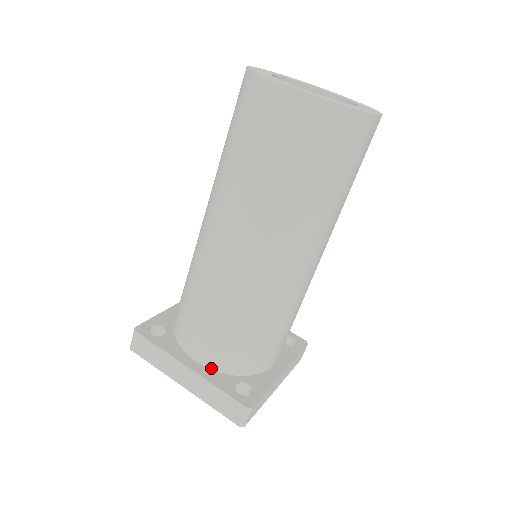
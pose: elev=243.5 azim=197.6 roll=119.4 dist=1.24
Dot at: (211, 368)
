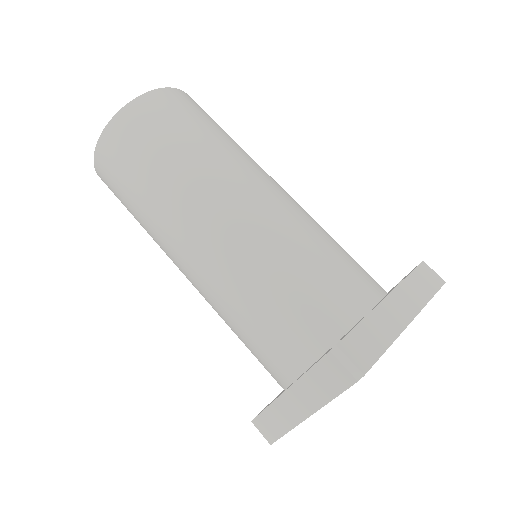
Dot at: (305, 370)
